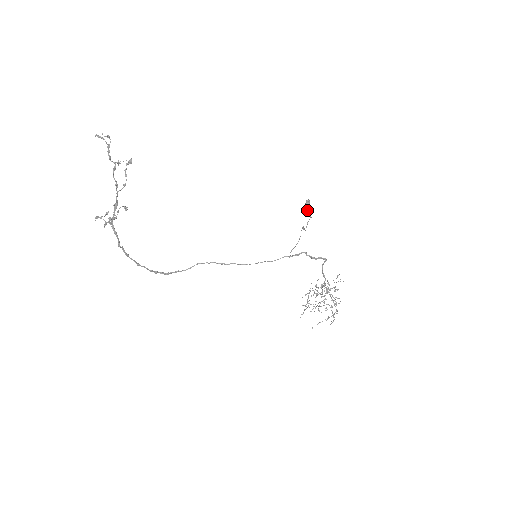
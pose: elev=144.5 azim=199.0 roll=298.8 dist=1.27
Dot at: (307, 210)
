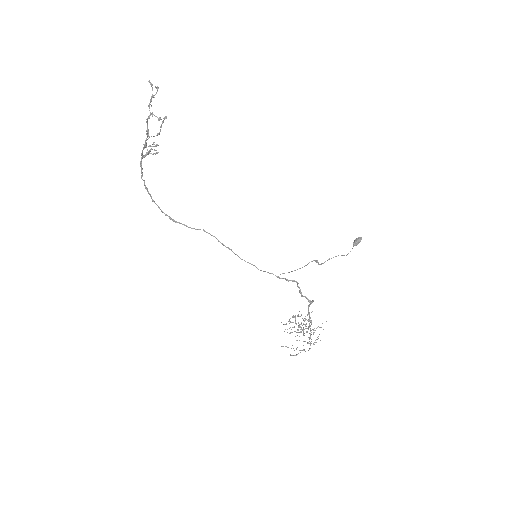
Dot at: occluded
